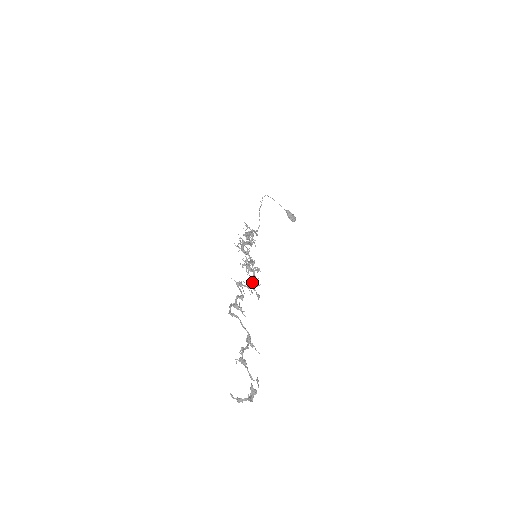
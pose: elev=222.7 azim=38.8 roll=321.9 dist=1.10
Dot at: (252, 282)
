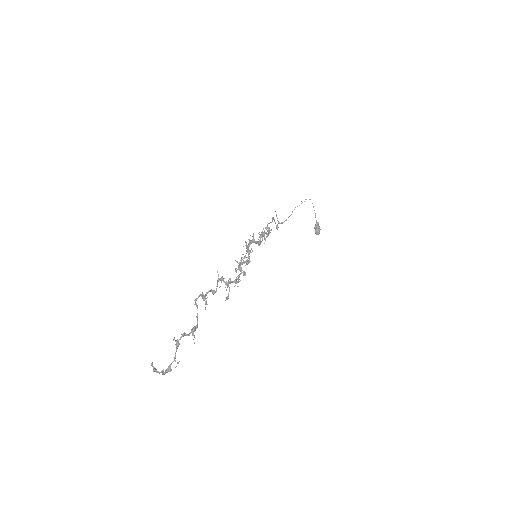
Dot at: (233, 282)
